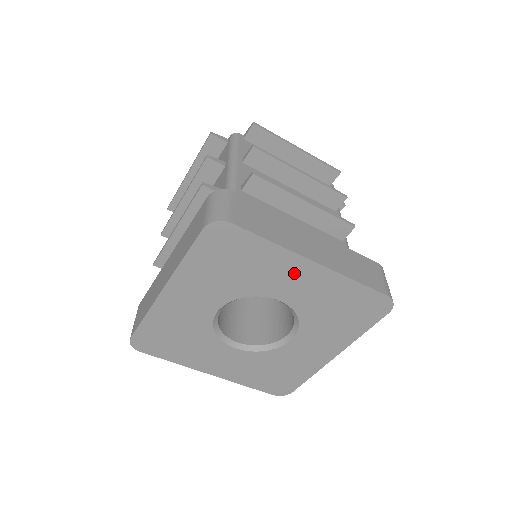
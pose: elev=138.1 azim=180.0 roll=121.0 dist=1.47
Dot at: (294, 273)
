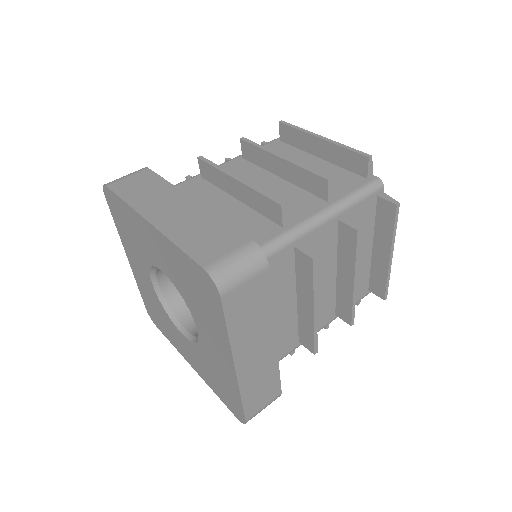
Dot at: (149, 236)
